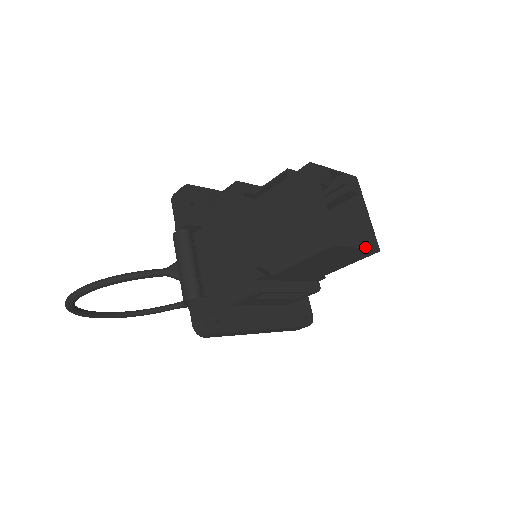
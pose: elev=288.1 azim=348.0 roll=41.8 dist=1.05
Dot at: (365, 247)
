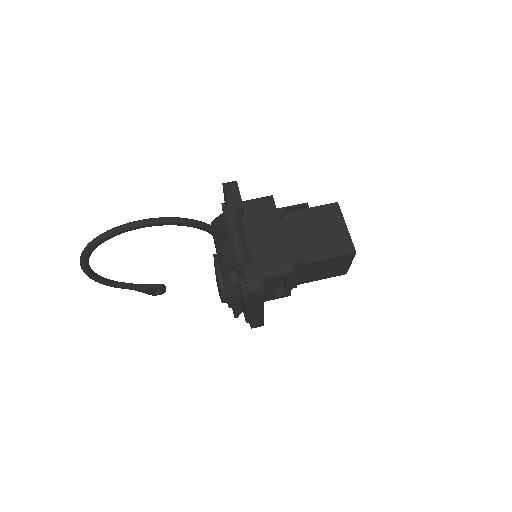
Dot at: (349, 266)
